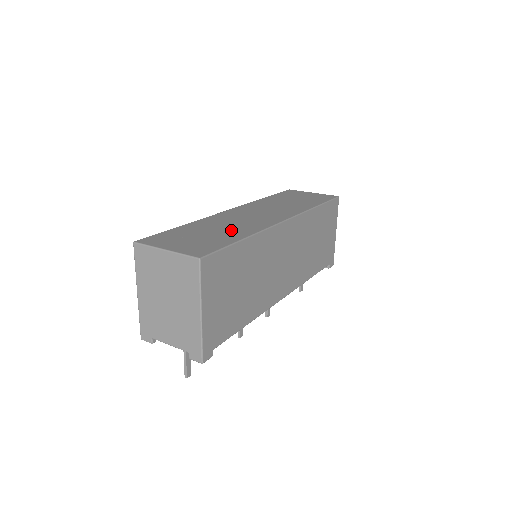
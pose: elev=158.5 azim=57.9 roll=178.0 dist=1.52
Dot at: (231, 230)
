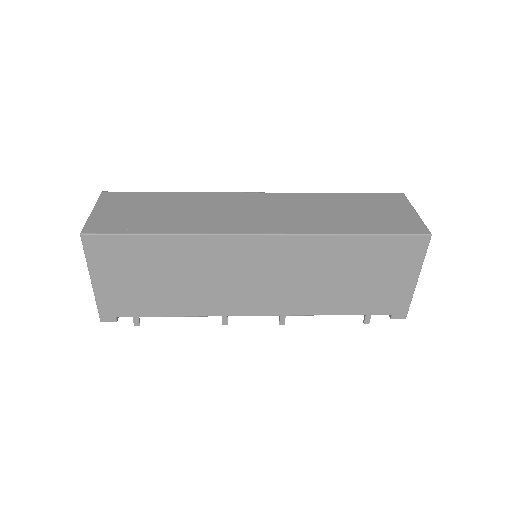
Dot at: (180, 218)
